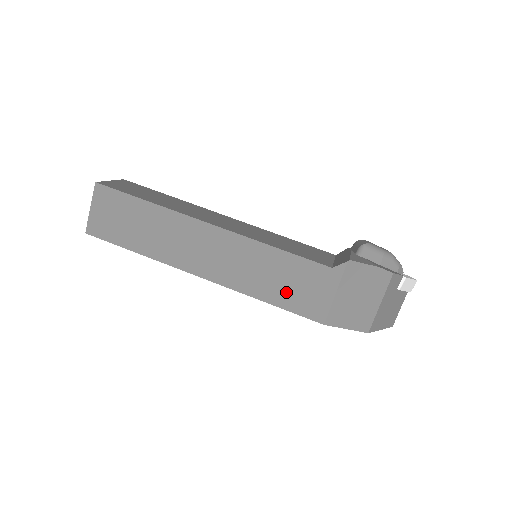
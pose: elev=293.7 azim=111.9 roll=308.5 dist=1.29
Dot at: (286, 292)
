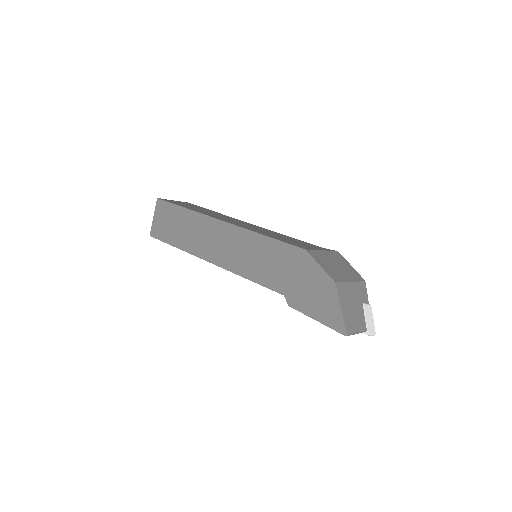
Dot at: (283, 239)
